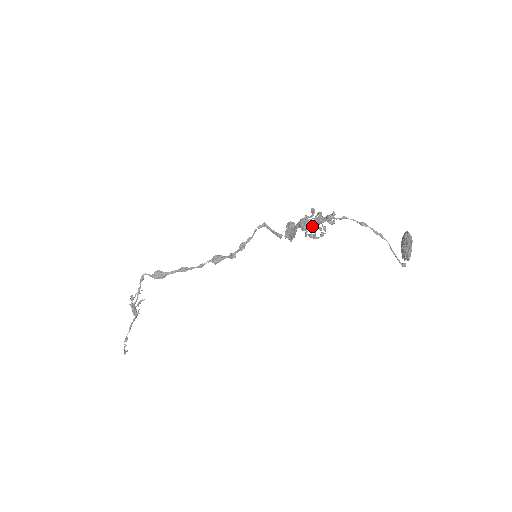
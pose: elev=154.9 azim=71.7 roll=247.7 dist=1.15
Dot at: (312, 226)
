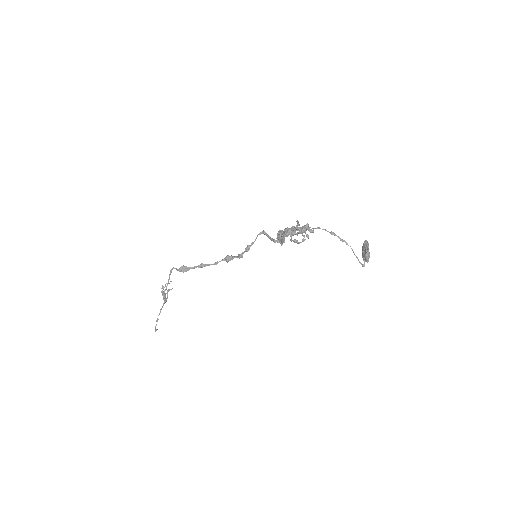
Dot at: occluded
